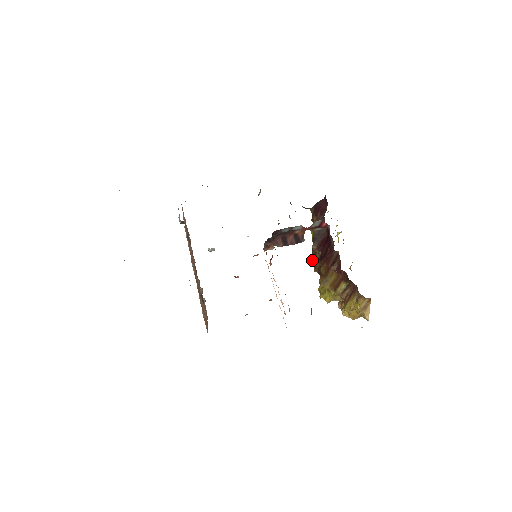
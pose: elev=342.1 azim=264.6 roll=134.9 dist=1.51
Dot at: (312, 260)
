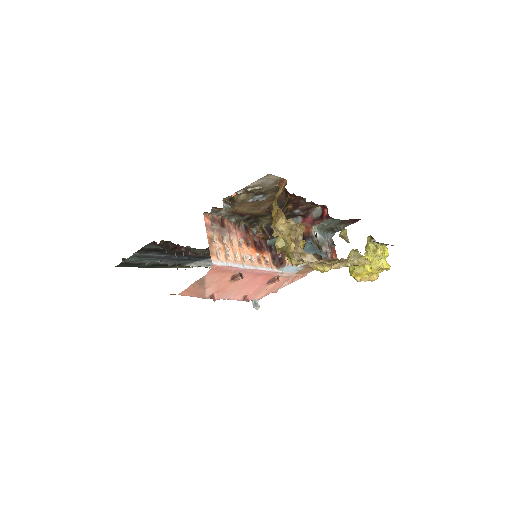
Dot at: occluded
